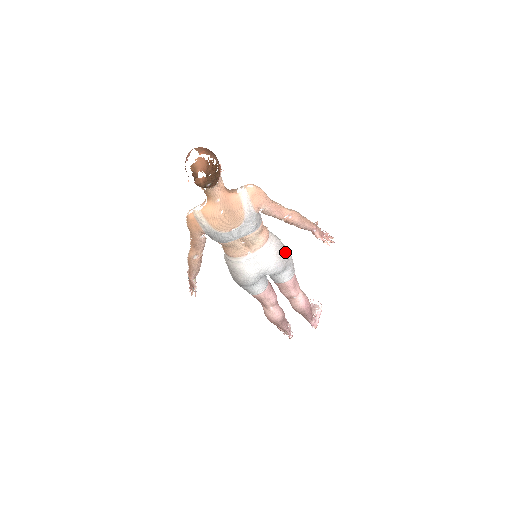
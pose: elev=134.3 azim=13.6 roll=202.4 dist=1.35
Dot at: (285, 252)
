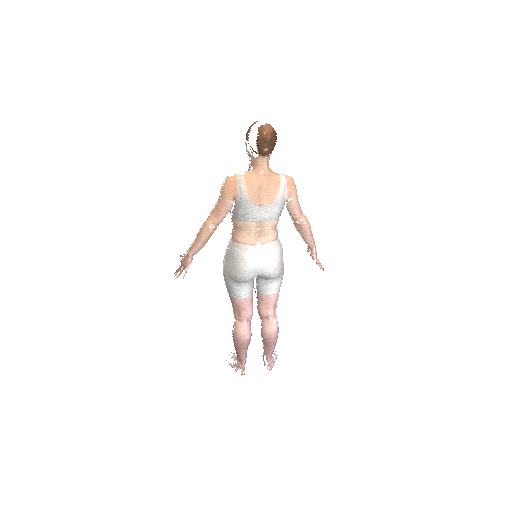
Dot at: occluded
